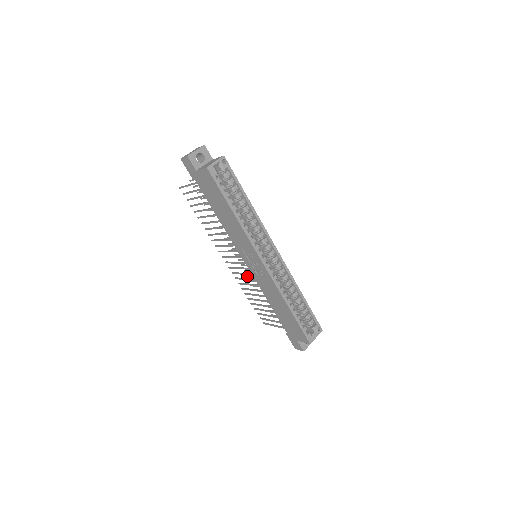
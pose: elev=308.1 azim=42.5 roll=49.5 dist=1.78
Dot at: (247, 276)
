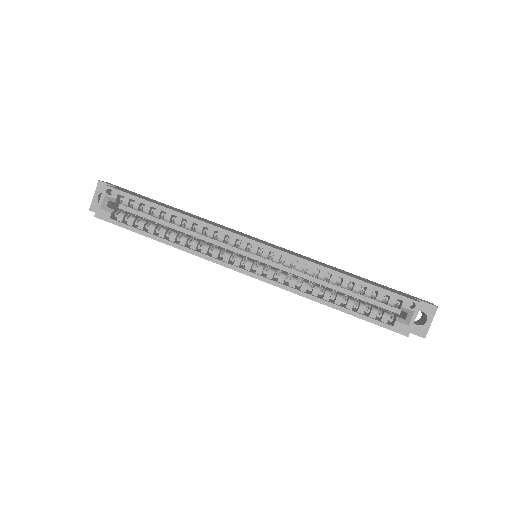
Dot at: occluded
